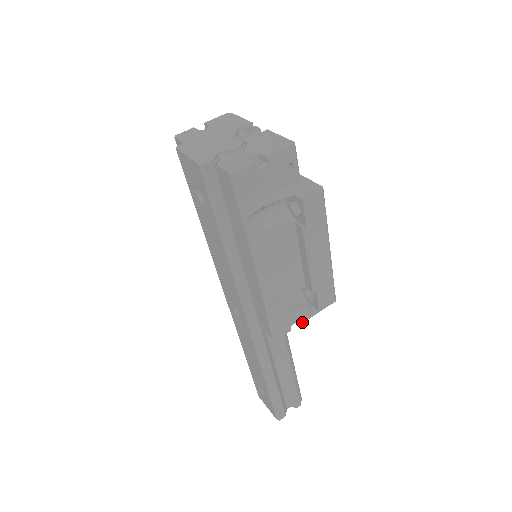
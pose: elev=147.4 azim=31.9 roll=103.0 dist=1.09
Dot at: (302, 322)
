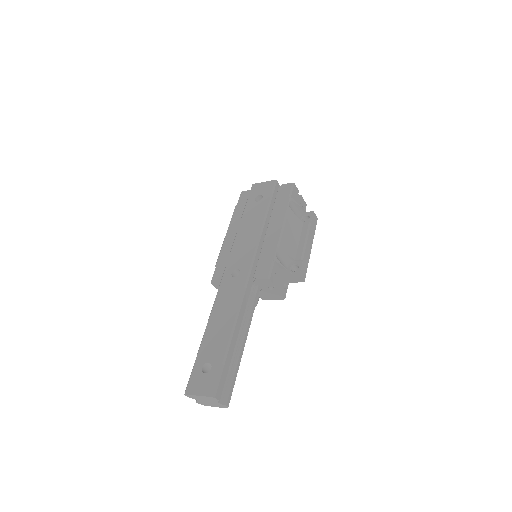
Dot at: (279, 290)
